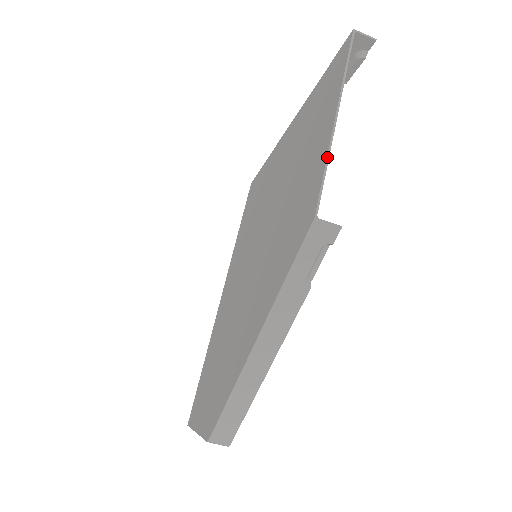
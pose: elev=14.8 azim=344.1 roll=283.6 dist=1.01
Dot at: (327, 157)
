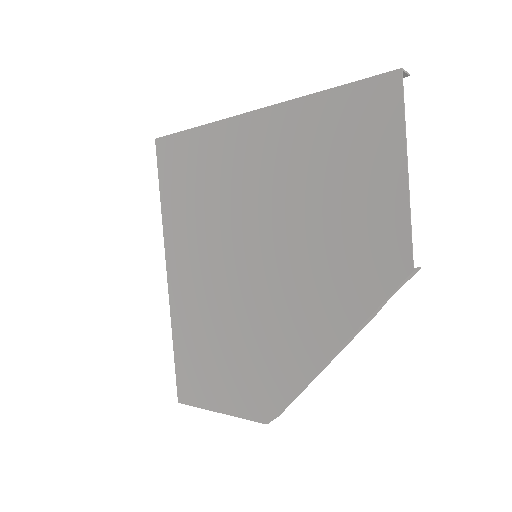
Dot at: (410, 213)
